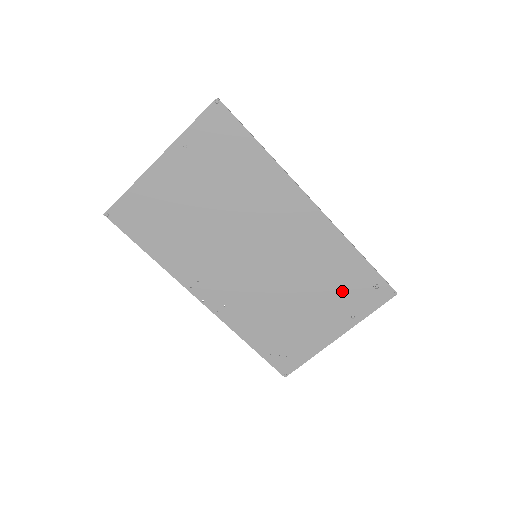
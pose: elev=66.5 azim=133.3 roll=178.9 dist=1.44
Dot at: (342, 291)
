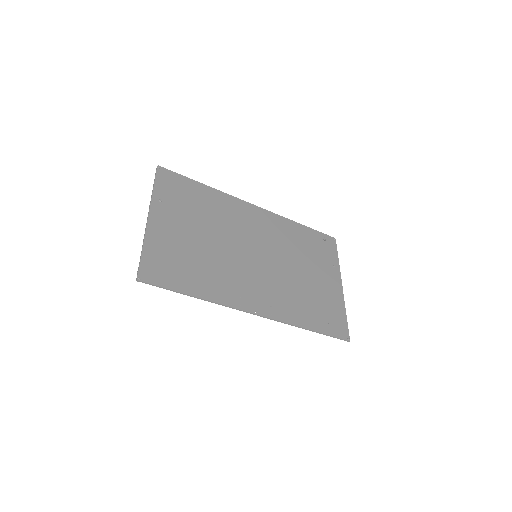
Dot at: (314, 252)
